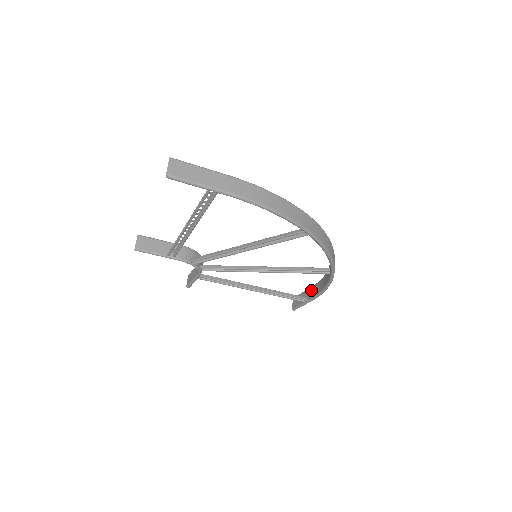
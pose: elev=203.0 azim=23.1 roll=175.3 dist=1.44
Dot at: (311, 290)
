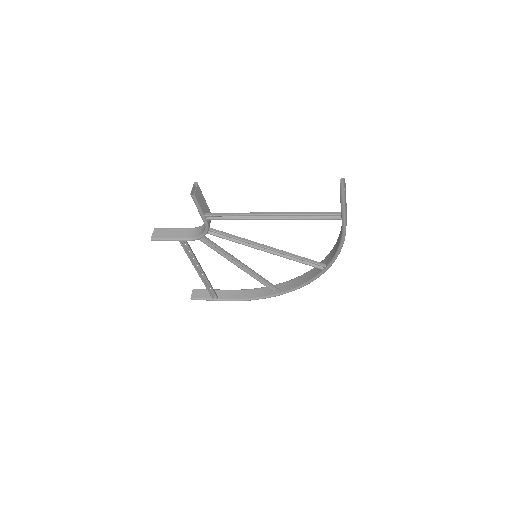
Dot at: (226, 292)
